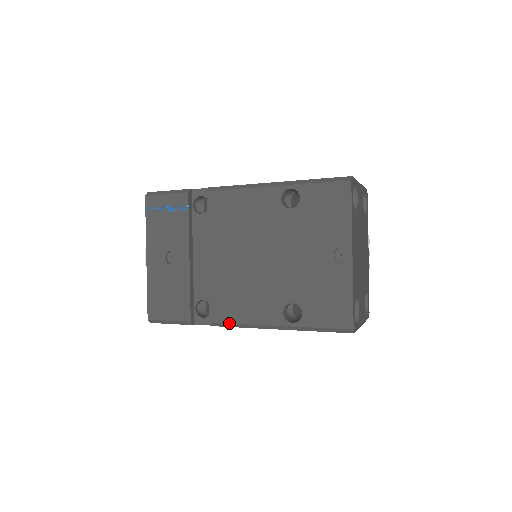
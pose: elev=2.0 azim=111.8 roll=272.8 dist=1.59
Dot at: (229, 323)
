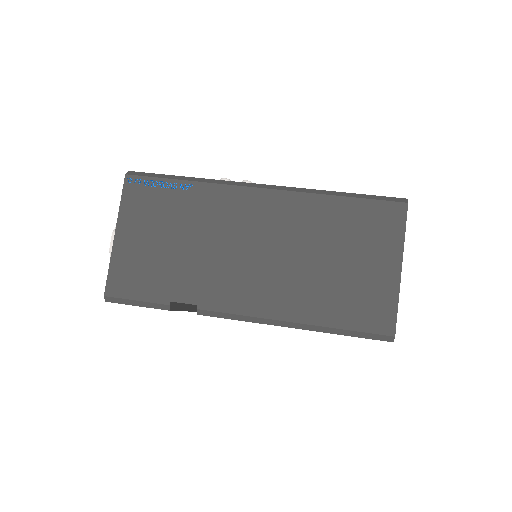
Dot at: occluded
